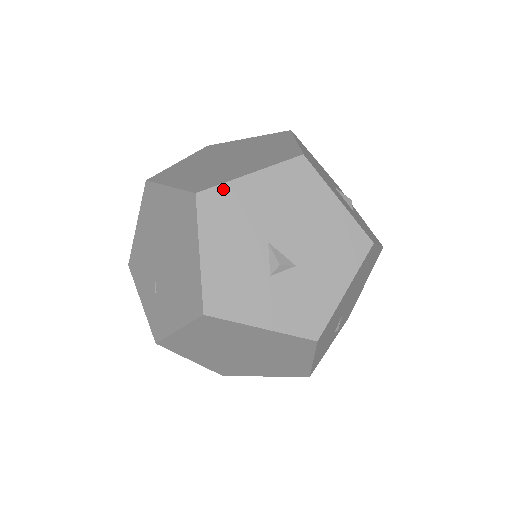
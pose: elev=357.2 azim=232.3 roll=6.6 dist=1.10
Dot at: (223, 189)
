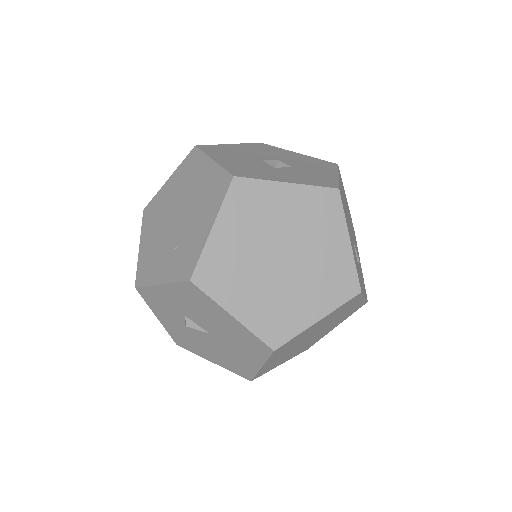
Dot at: (214, 146)
